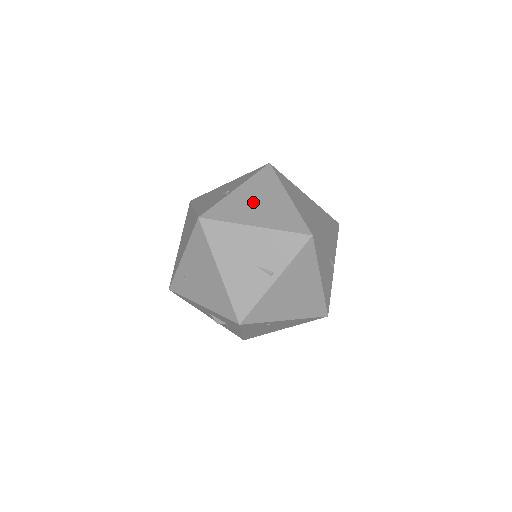
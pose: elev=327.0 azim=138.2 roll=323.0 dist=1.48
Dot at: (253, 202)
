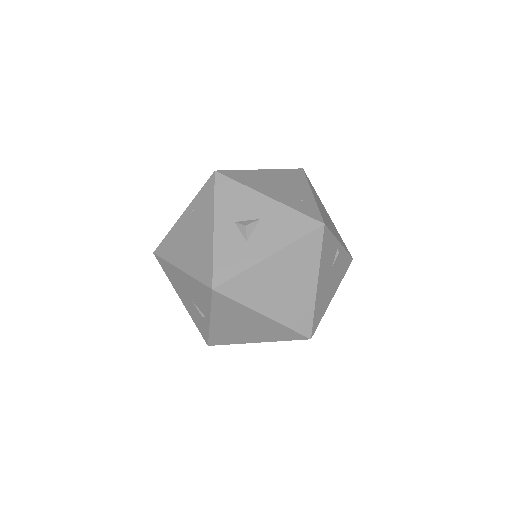
Dot at: (237, 328)
